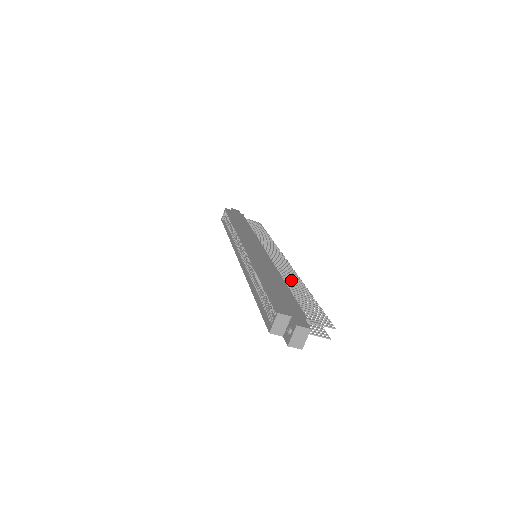
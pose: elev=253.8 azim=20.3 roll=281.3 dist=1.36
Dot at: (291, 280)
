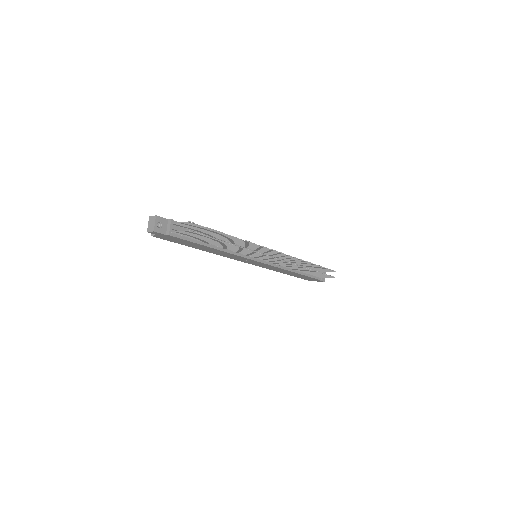
Dot at: (238, 242)
